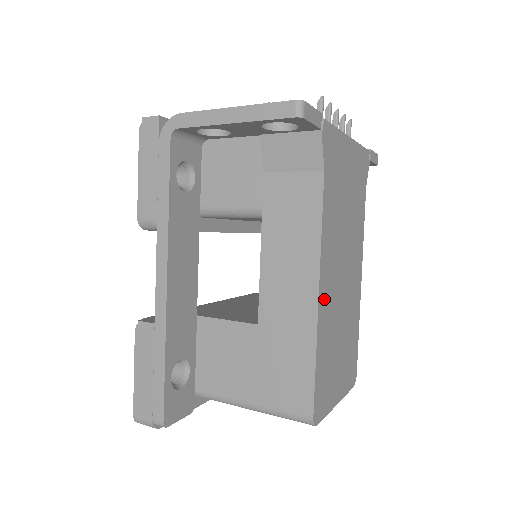
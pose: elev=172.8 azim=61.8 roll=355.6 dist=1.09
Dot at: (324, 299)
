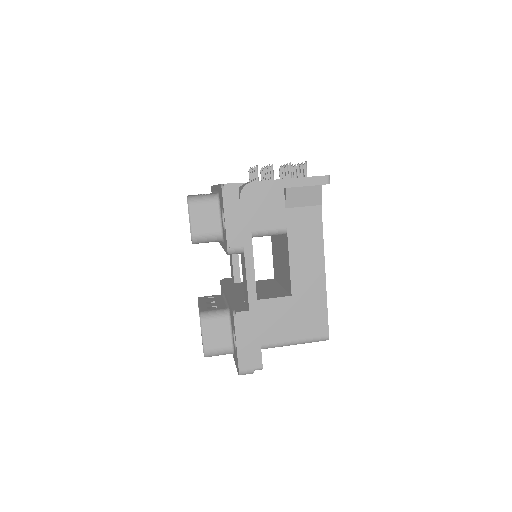
Dot at: occluded
